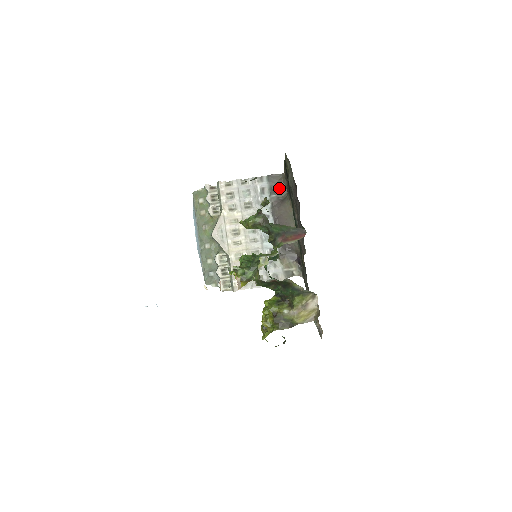
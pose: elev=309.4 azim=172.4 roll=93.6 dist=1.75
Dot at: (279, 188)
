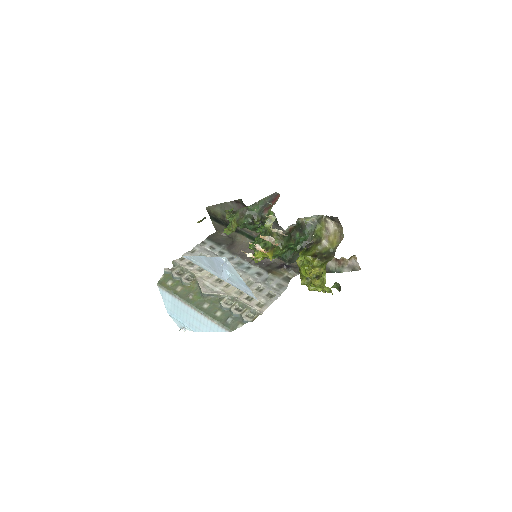
Dot at: (222, 240)
